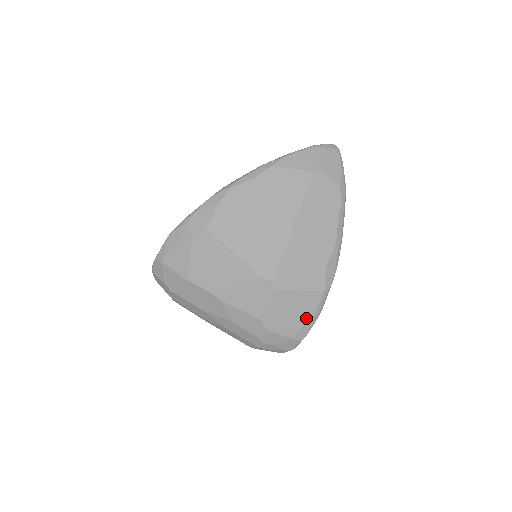
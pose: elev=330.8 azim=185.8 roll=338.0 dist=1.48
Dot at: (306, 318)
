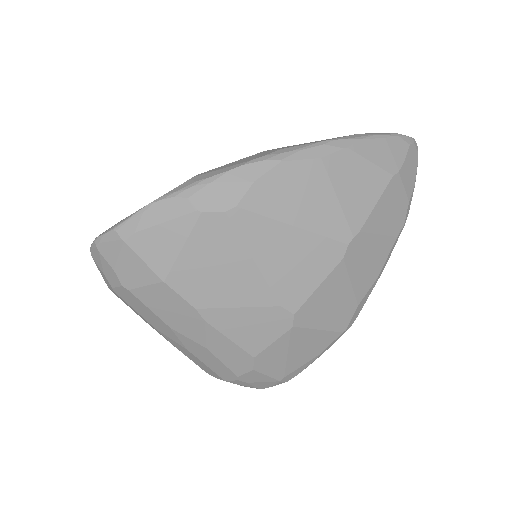
Dot at: (306, 360)
